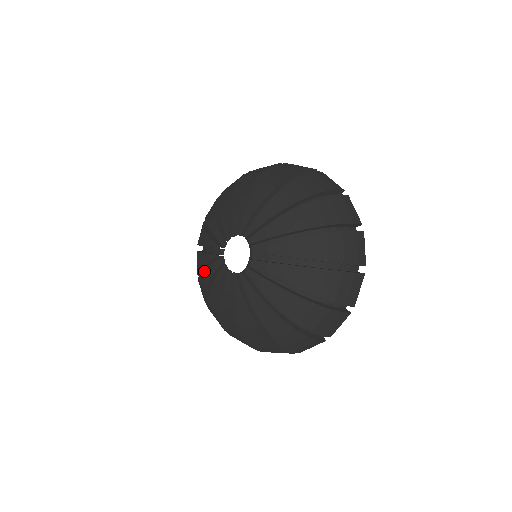
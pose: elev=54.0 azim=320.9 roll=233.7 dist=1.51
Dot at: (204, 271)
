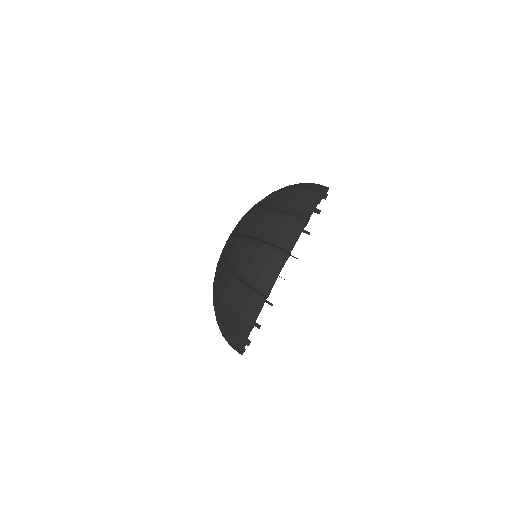
Dot at: occluded
